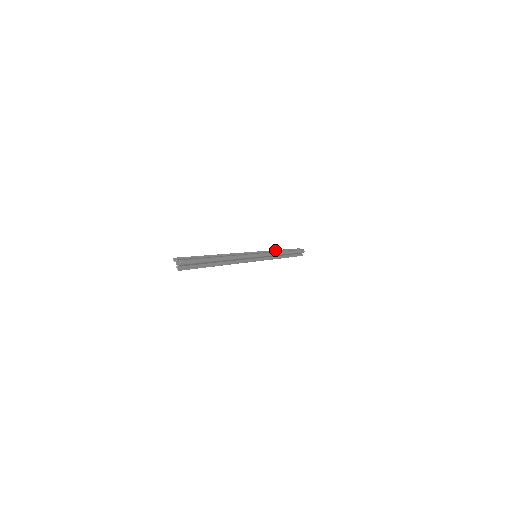
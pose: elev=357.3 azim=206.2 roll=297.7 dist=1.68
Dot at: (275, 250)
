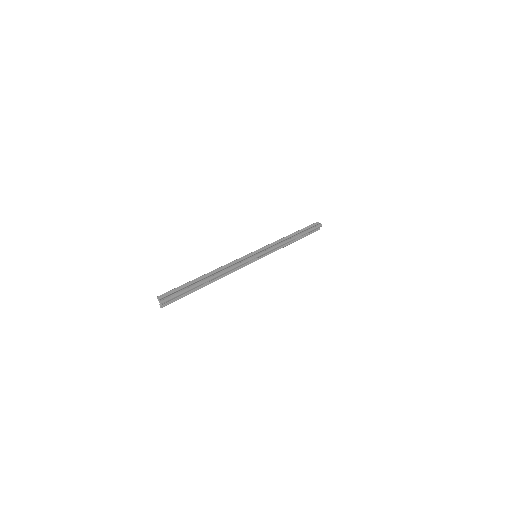
Dot at: (284, 237)
